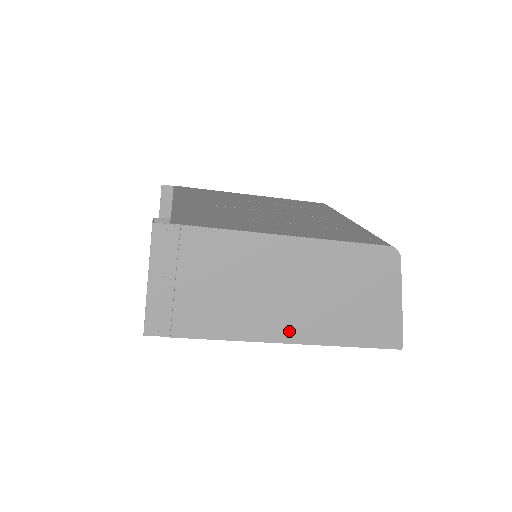
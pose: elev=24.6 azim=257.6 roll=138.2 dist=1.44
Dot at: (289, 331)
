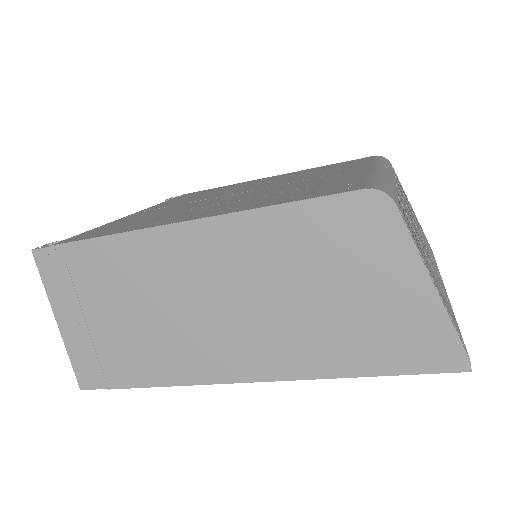
Dot at: (253, 363)
